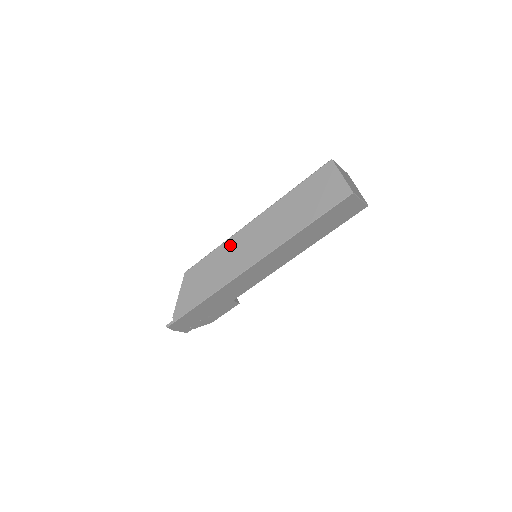
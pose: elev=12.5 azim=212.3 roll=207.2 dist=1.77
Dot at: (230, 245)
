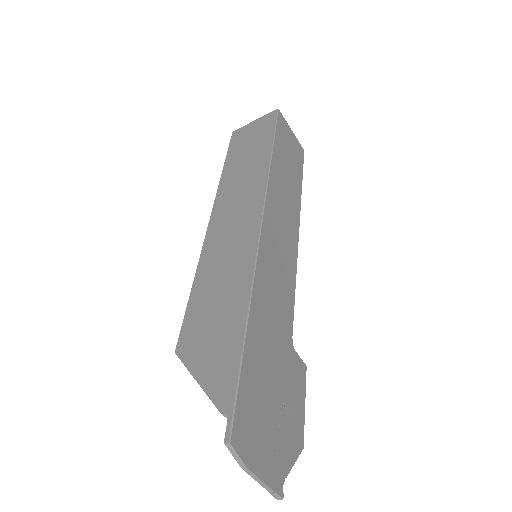
Dot at: (210, 252)
